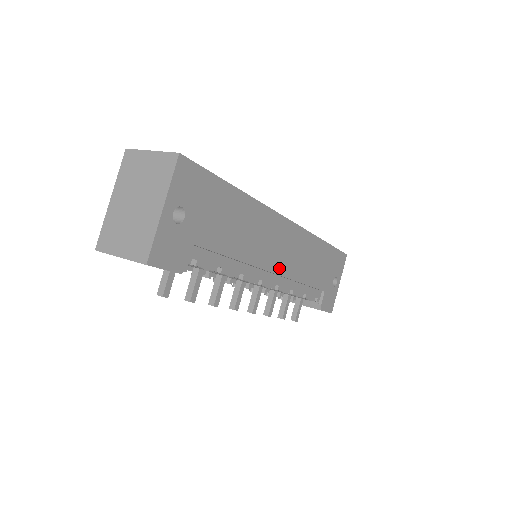
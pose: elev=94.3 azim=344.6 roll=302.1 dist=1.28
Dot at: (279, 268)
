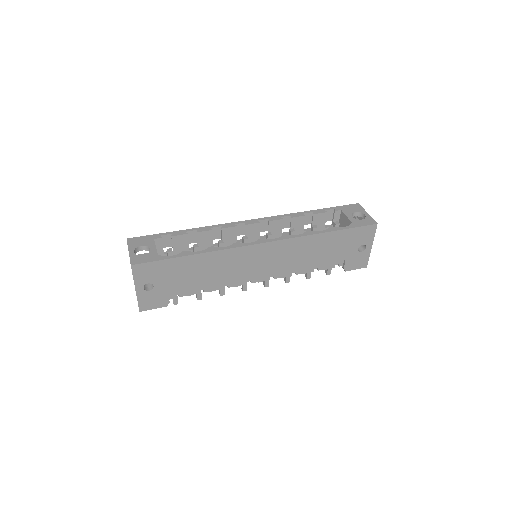
Dot at: (265, 271)
